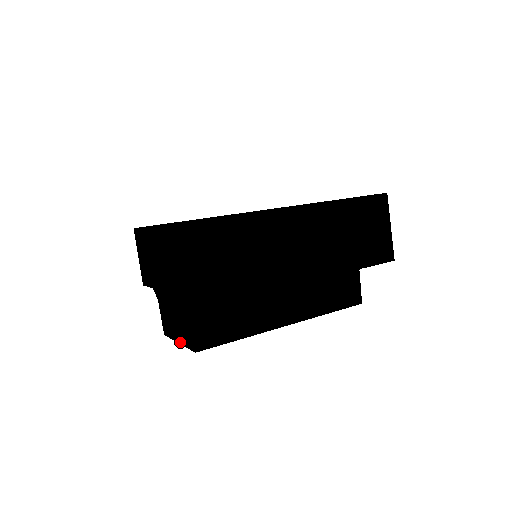
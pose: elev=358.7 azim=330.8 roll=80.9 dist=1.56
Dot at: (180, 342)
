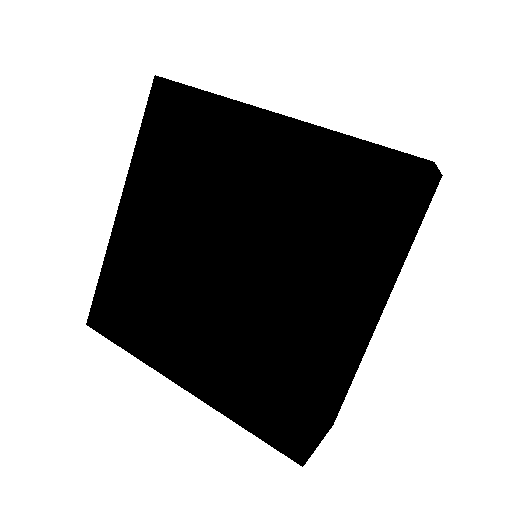
Dot at: occluded
